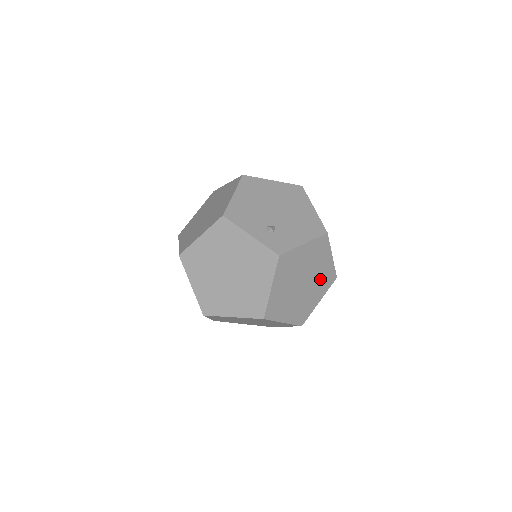
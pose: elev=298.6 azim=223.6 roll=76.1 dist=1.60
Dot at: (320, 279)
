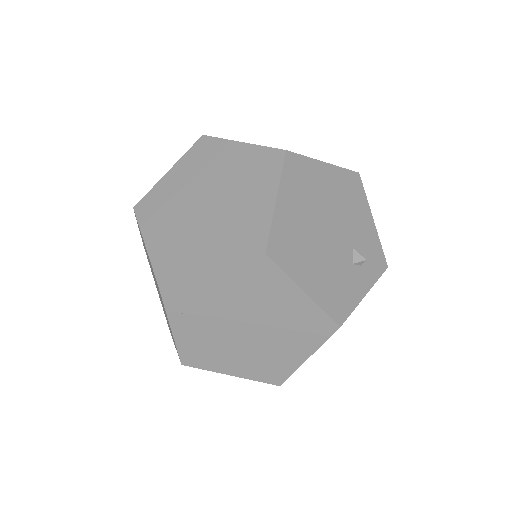
Dot at: occluded
